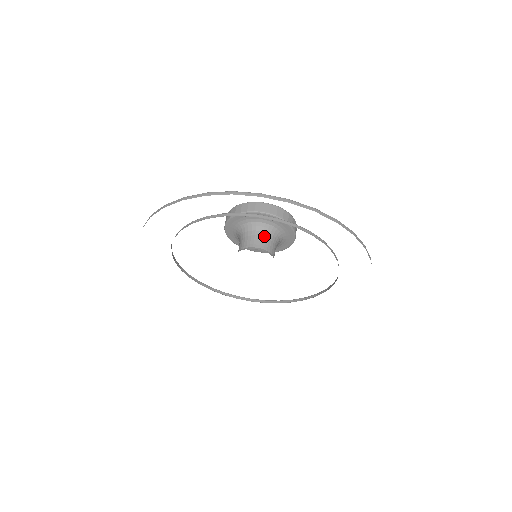
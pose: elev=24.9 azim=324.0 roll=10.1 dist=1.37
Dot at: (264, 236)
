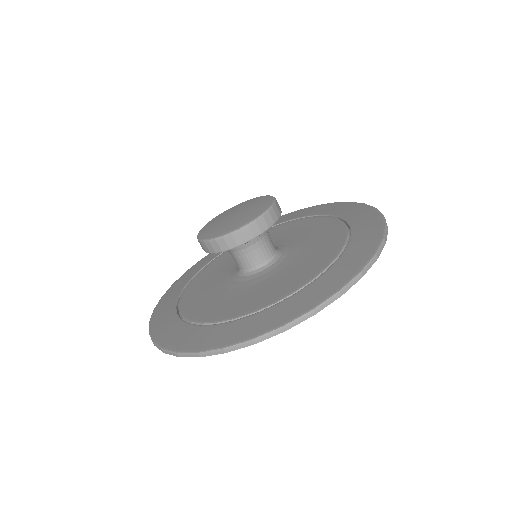
Dot at: (261, 245)
